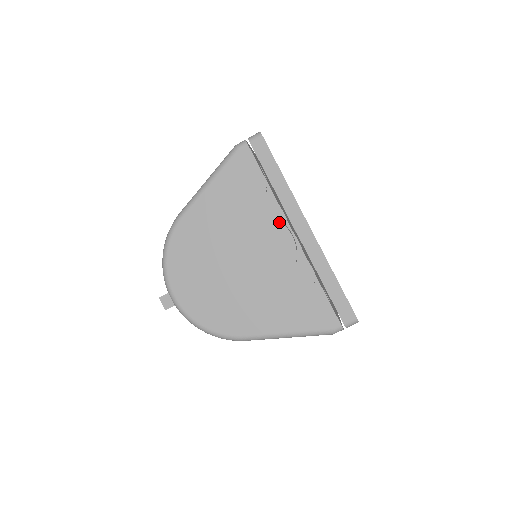
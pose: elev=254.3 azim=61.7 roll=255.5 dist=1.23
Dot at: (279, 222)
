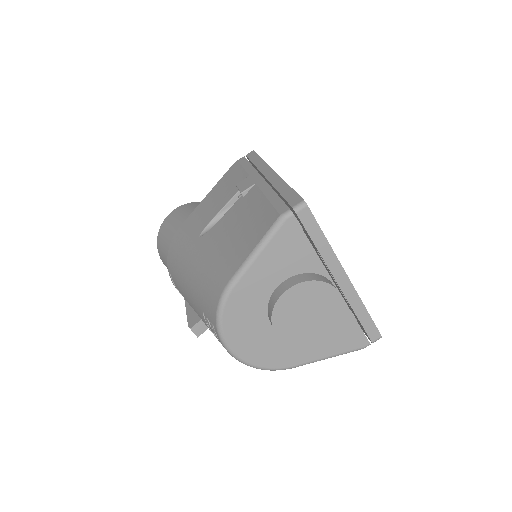
Dot at: (329, 285)
